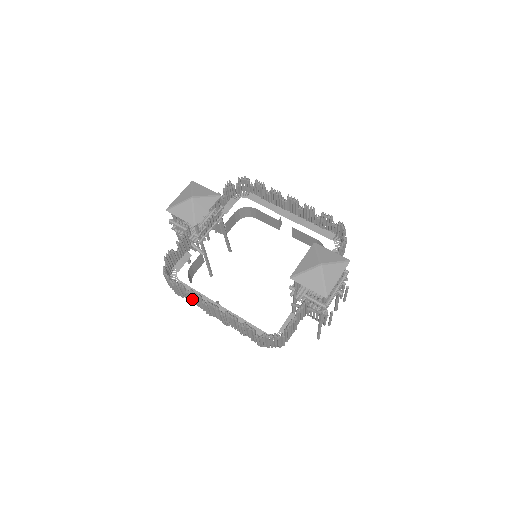
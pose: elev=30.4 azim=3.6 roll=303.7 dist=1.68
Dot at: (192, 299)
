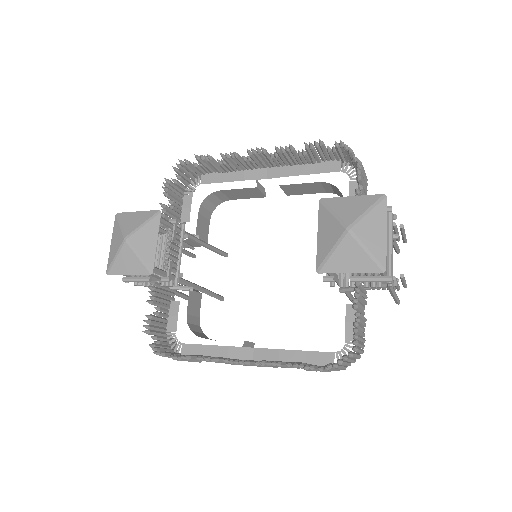
Dot at: occluded
